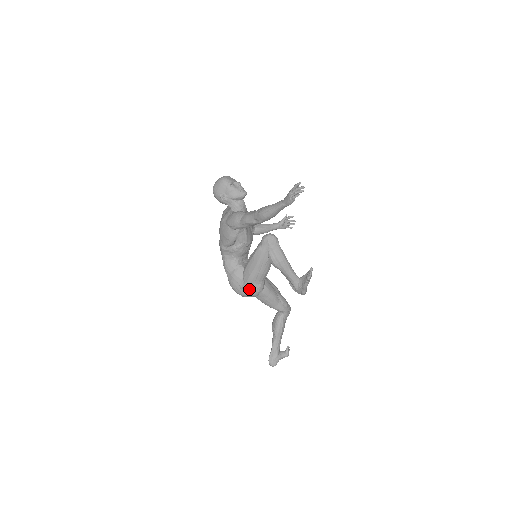
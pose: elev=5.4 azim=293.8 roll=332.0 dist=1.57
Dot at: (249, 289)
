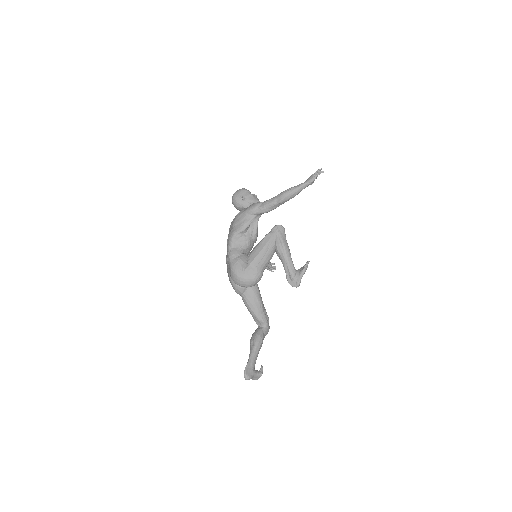
Dot at: (251, 271)
